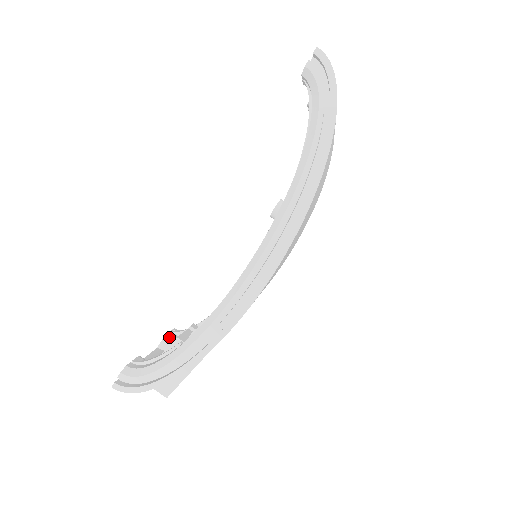
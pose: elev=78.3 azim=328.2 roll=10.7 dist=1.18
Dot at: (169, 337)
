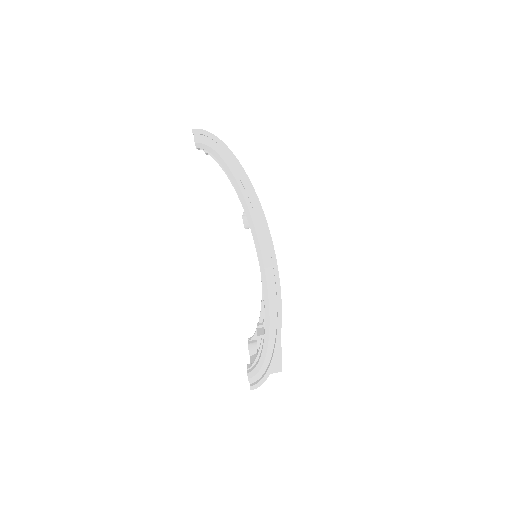
Dot at: (250, 344)
